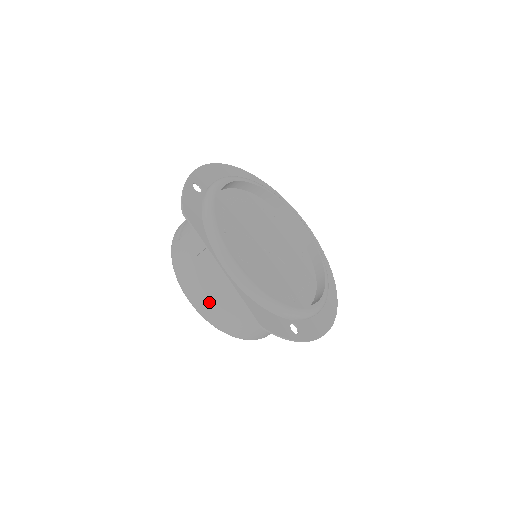
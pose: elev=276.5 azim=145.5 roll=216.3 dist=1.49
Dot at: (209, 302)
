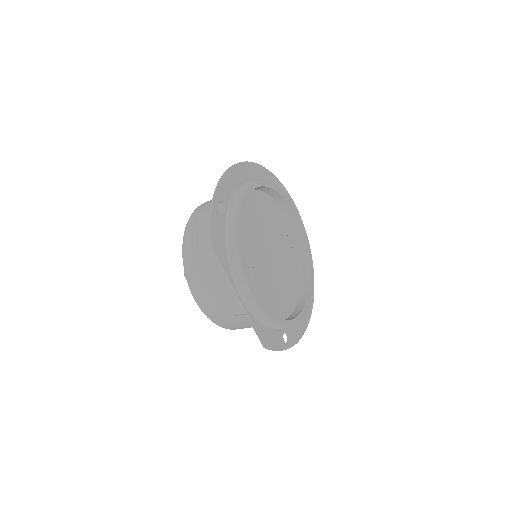
Dot at: (217, 311)
